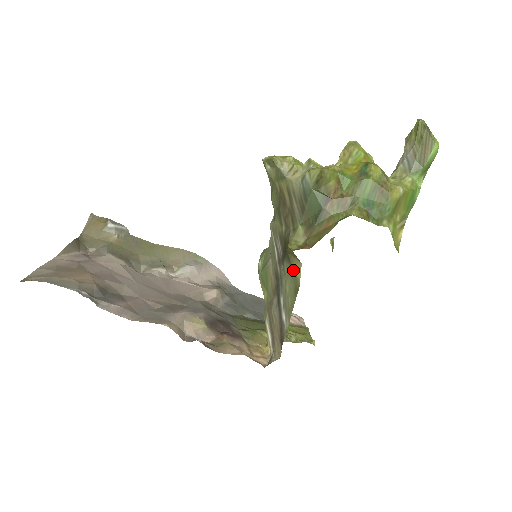
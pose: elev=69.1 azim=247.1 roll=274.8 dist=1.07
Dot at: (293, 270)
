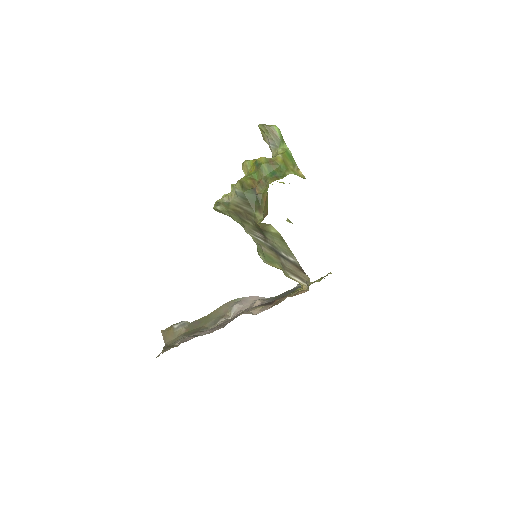
Dot at: (272, 233)
